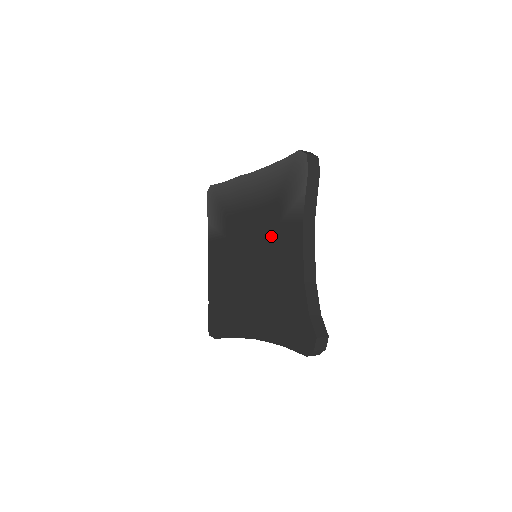
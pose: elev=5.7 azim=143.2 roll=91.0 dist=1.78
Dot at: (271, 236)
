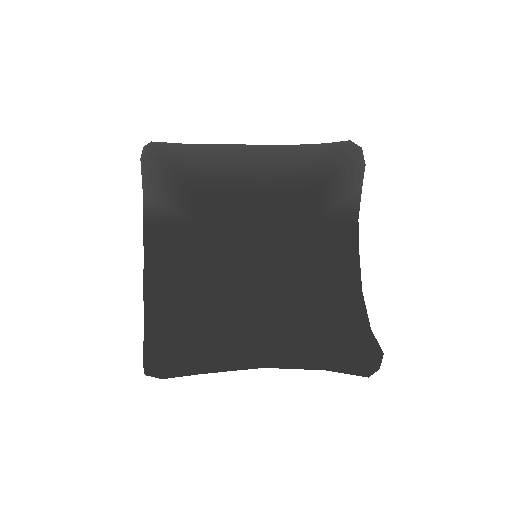
Dot at: (301, 233)
